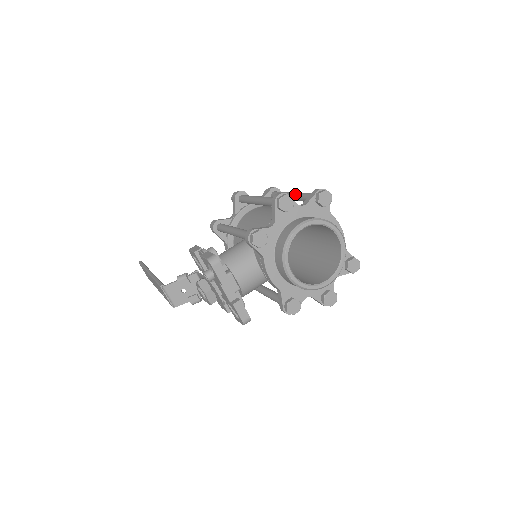
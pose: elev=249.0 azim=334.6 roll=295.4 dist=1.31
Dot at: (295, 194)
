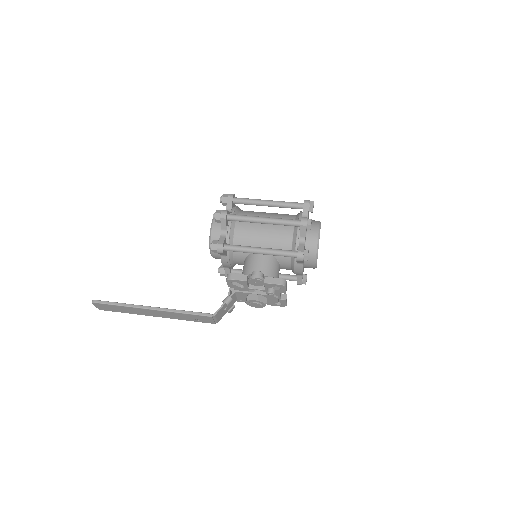
Dot at: (275, 203)
